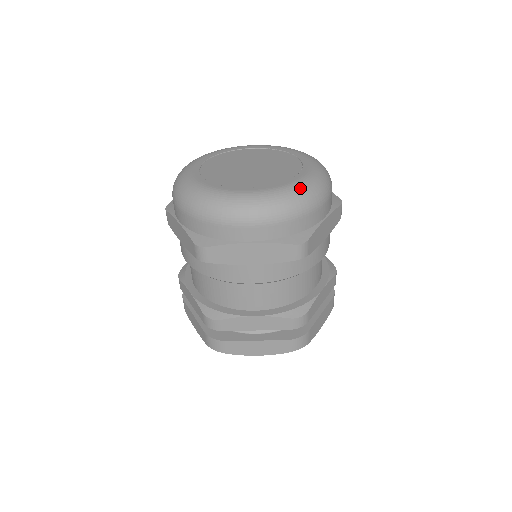
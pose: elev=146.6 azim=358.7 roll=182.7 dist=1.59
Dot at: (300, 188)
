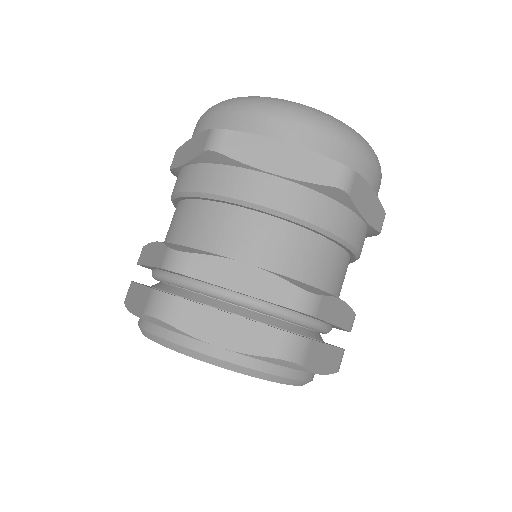
Dot at: occluded
